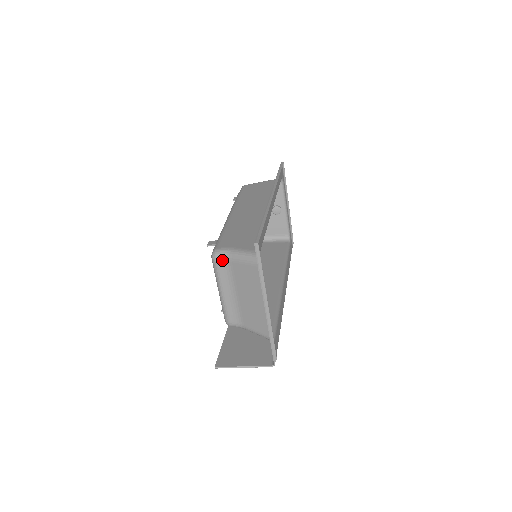
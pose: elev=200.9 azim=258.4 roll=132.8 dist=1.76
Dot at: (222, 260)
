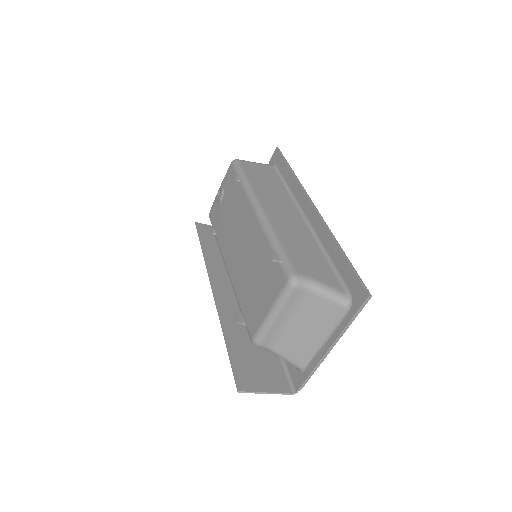
Dot at: (301, 289)
